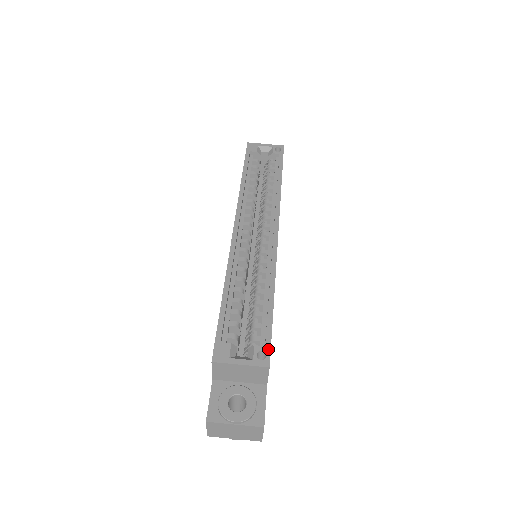
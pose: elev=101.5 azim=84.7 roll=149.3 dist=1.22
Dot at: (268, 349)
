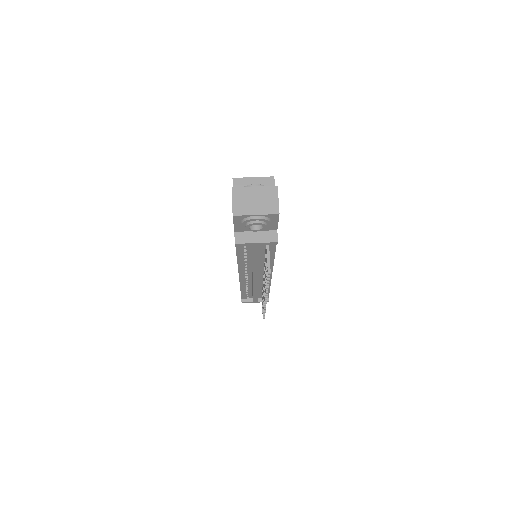
Dot at: occluded
